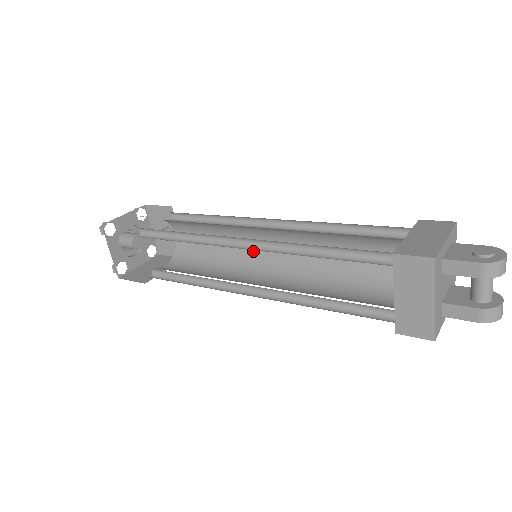
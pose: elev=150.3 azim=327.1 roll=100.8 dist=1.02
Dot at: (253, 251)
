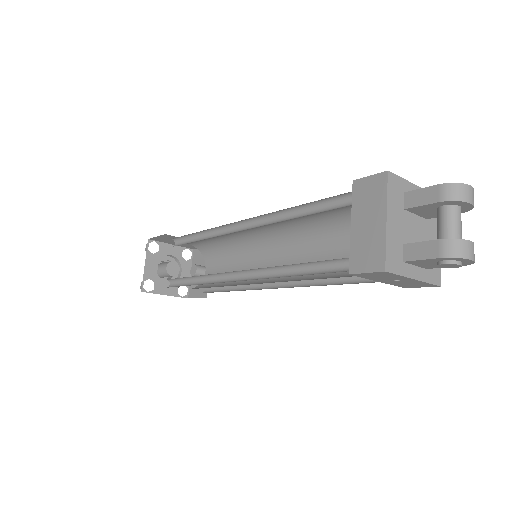
Dot at: occluded
